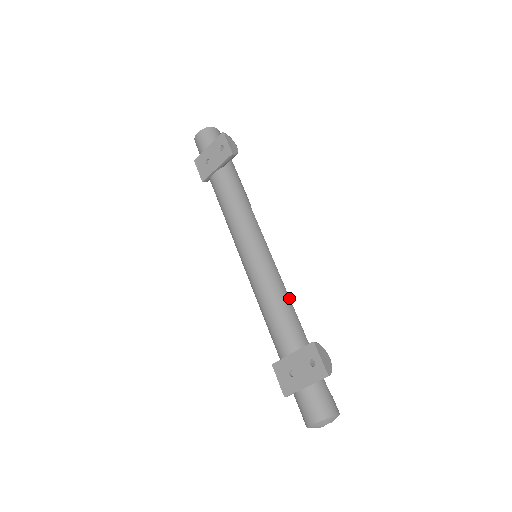
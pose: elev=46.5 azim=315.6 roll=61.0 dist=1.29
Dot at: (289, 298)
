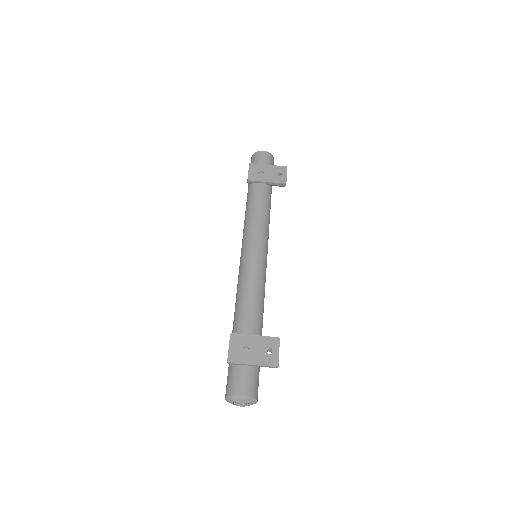
Dot at: occluded
